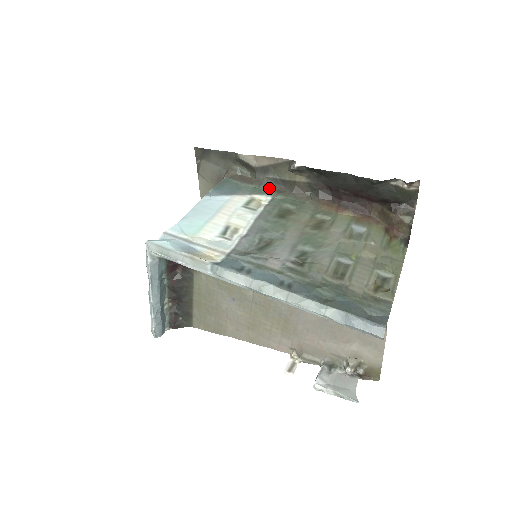
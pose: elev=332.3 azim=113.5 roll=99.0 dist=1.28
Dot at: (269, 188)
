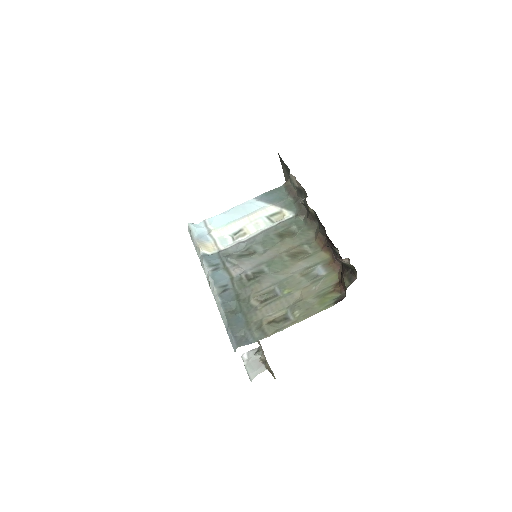
Dot at: (299, 207)
